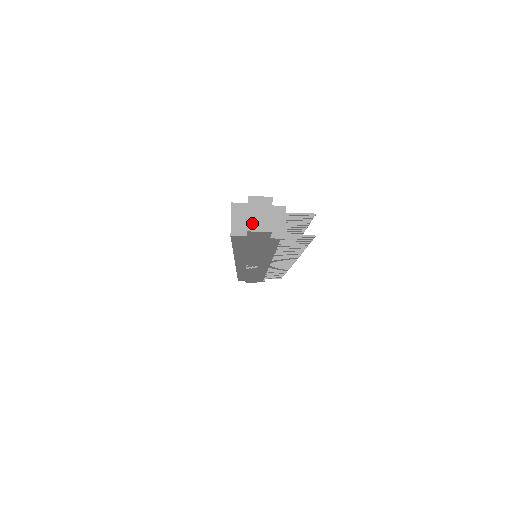
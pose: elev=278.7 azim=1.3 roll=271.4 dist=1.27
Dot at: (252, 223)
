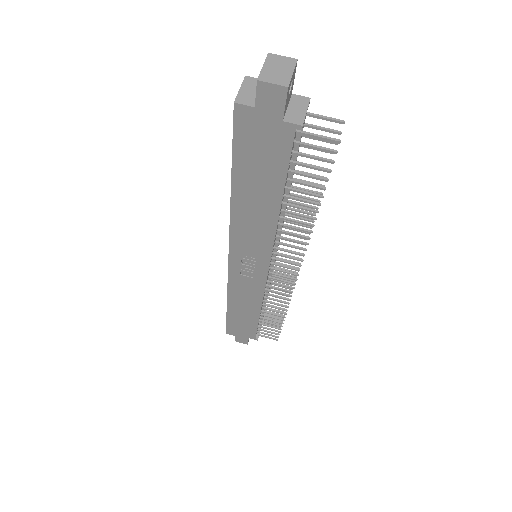
Dot at: (265, 74)
